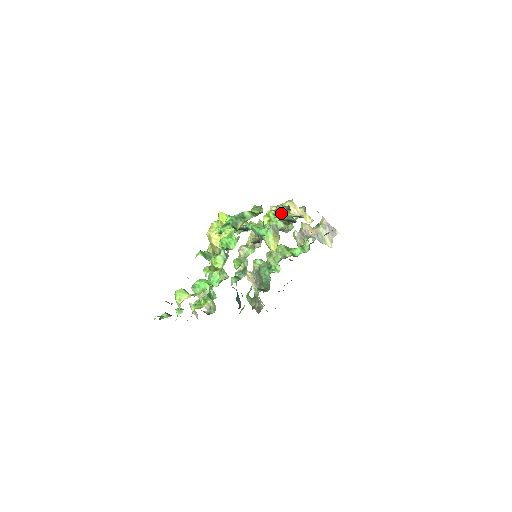
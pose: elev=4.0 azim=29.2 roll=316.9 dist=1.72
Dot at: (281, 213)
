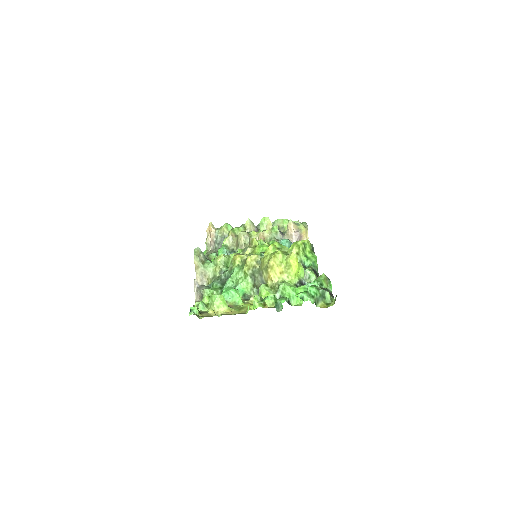
Dot at: (309, 253)
